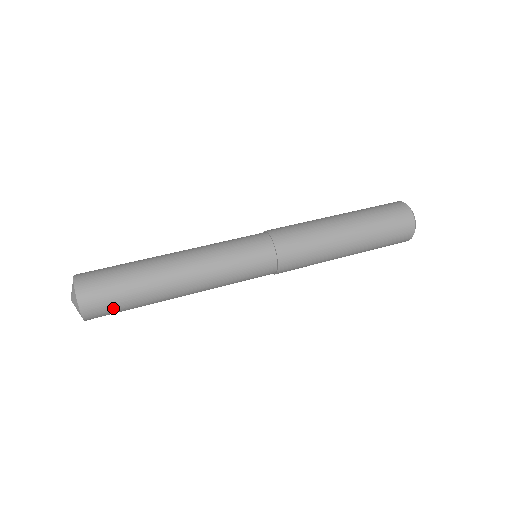
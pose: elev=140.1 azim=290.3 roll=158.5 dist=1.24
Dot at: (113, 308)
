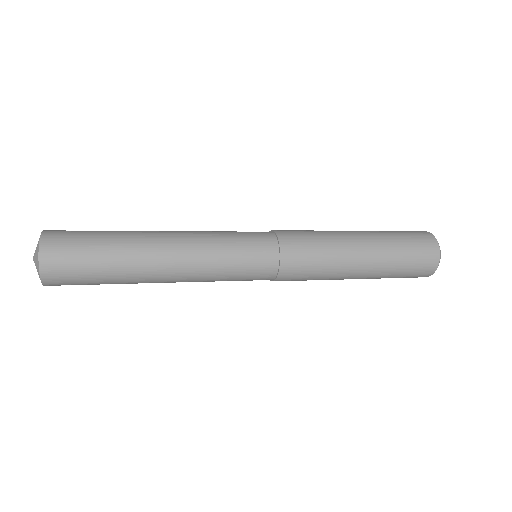
Dot at: (80, 283)
